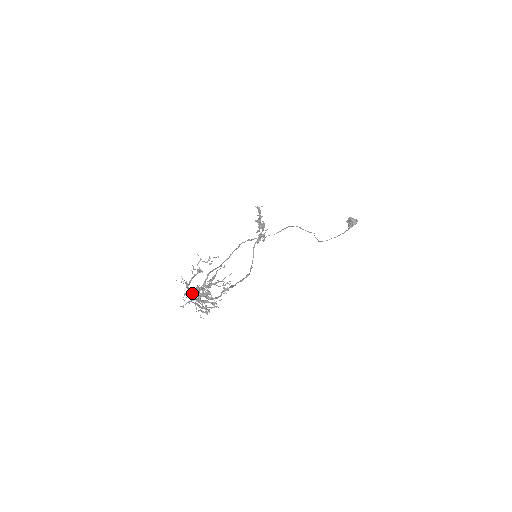
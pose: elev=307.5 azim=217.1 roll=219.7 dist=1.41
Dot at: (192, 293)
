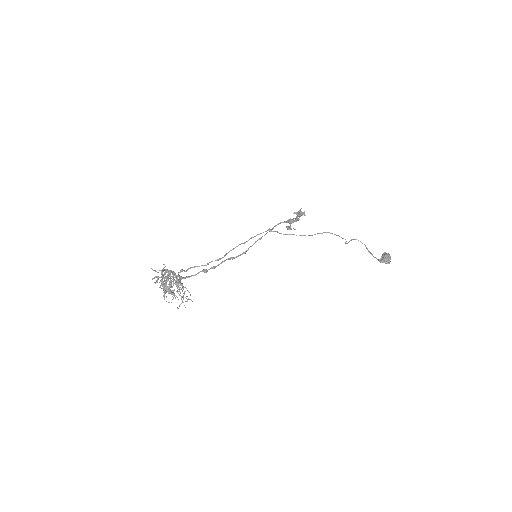
Dot at: (162, 279)
